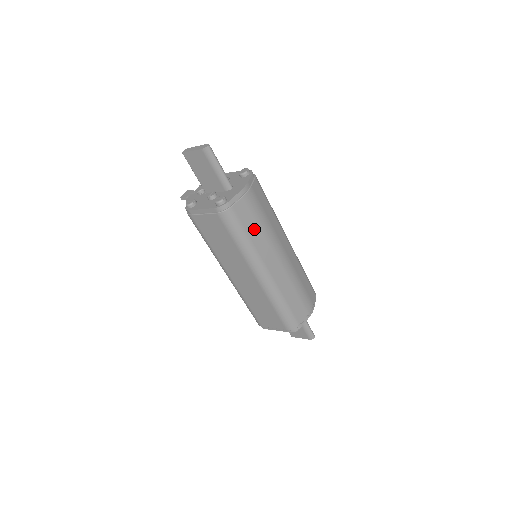
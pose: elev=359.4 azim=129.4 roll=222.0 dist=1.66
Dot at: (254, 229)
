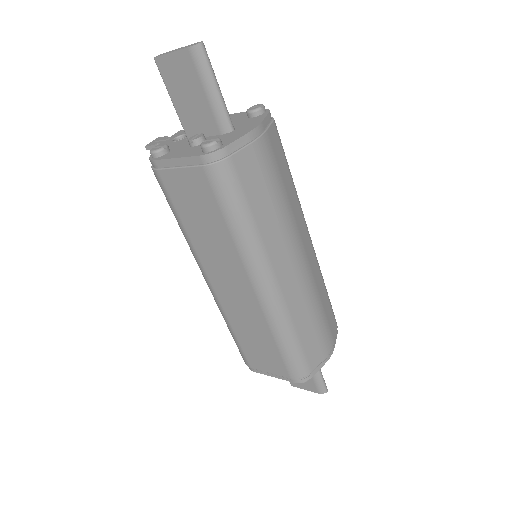
Dot at: (263, 205)
